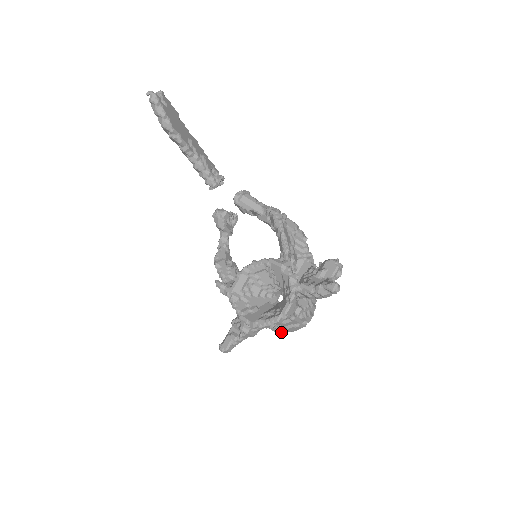
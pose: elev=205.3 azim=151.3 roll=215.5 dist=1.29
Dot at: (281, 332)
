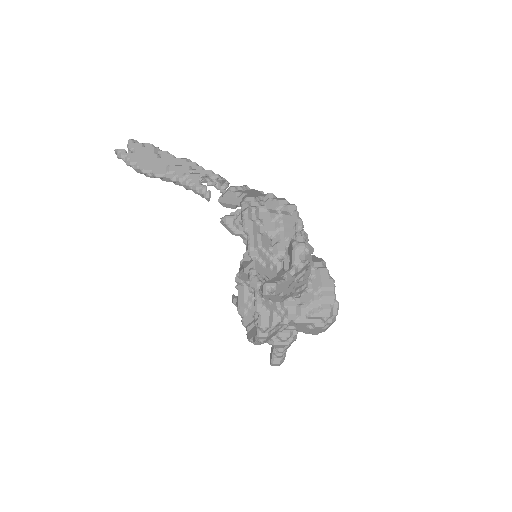
Dot at: (312, 334)
